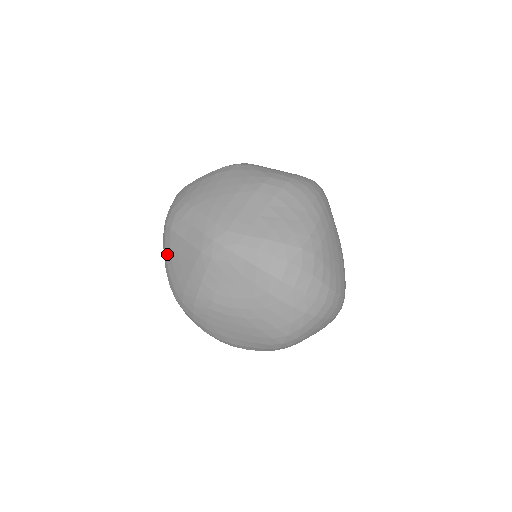
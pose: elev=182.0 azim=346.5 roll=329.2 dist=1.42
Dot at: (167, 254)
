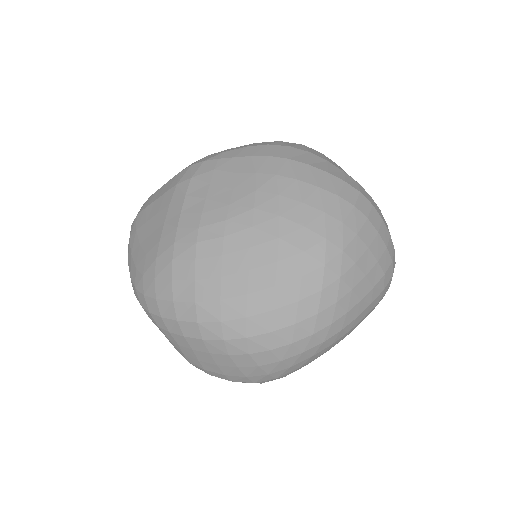
Dot at: (132, 246)
